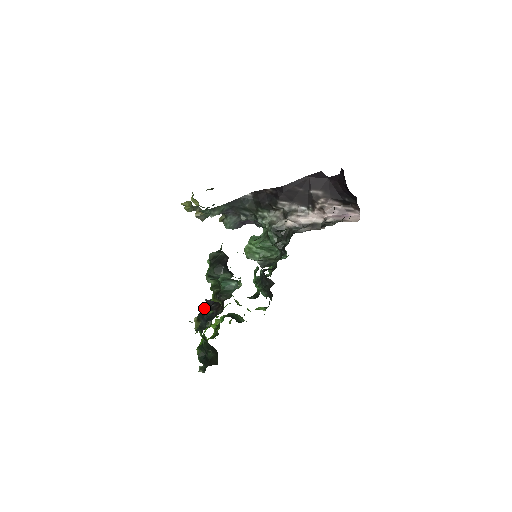
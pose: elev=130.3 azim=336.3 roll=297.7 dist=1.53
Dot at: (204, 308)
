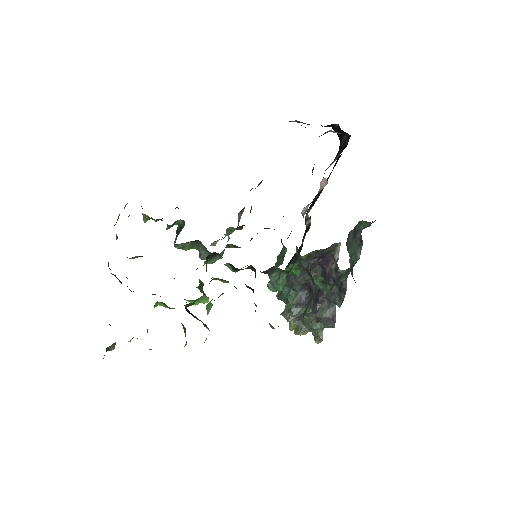
Dot at: occluded
